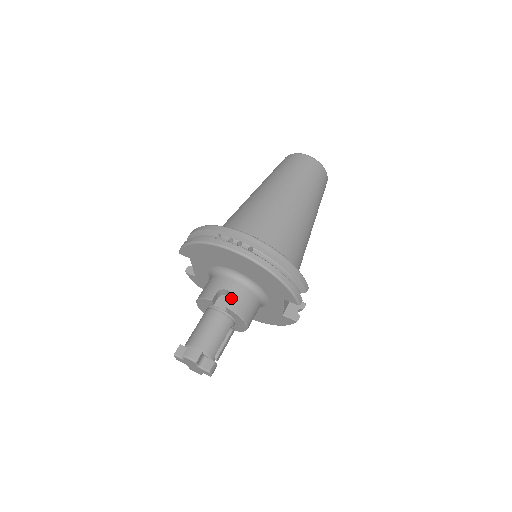
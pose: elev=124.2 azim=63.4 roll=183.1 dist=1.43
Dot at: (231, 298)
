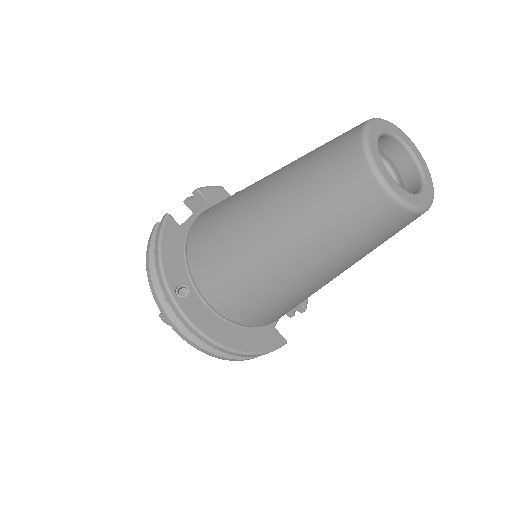
Dot at: occluded
